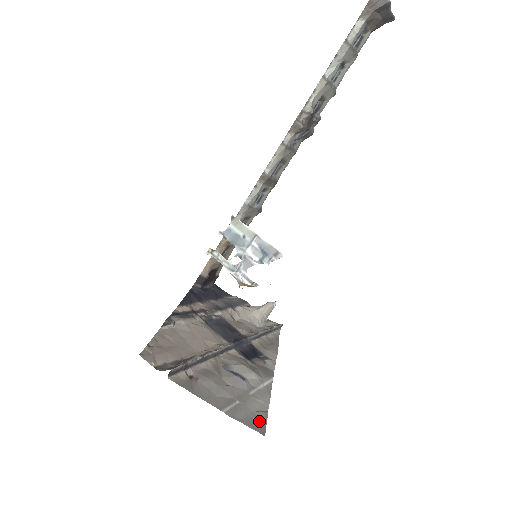
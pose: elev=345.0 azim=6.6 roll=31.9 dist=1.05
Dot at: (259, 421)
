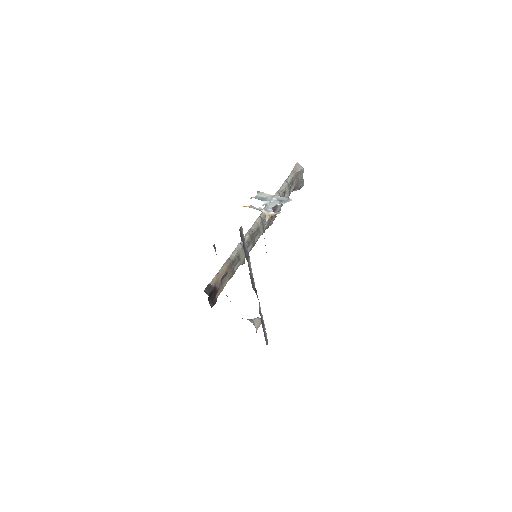
Dot at: occluded
